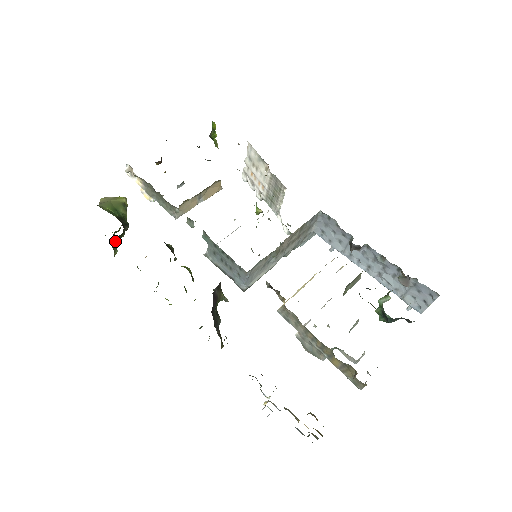
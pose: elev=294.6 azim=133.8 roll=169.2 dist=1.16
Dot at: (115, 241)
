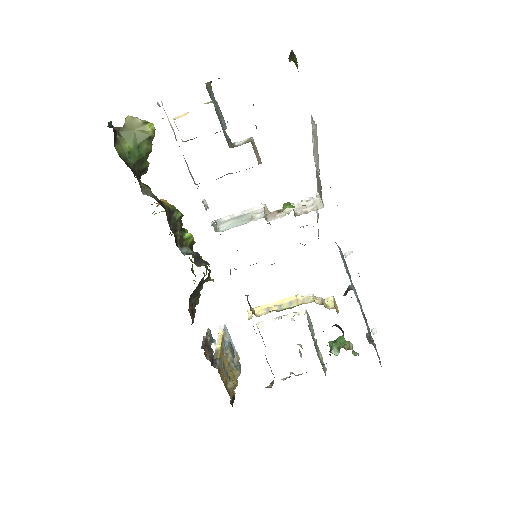
Dot at: occluded
